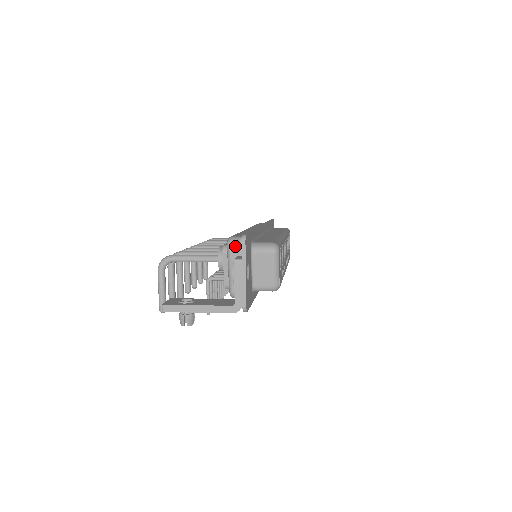
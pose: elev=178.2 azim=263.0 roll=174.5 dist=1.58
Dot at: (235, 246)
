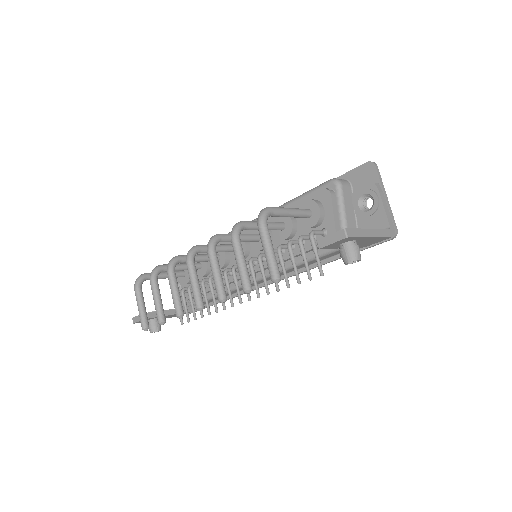
Dot at: (345, 184)
